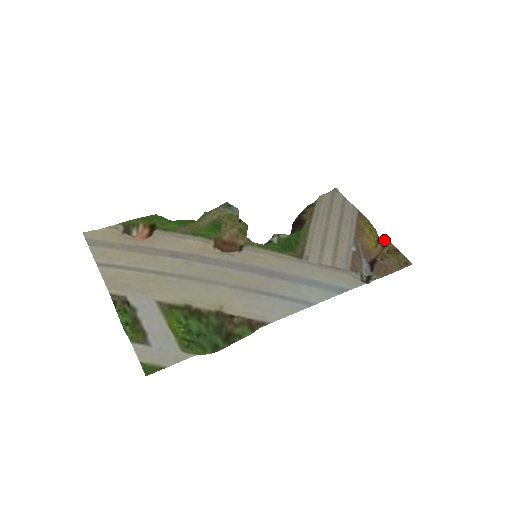
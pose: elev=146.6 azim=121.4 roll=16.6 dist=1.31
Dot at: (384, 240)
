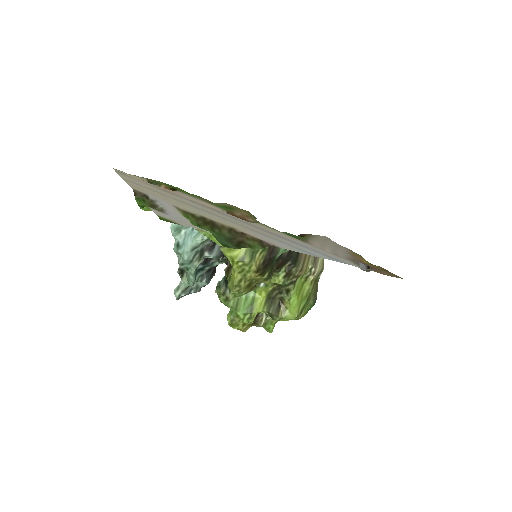
Dot at: occluded
